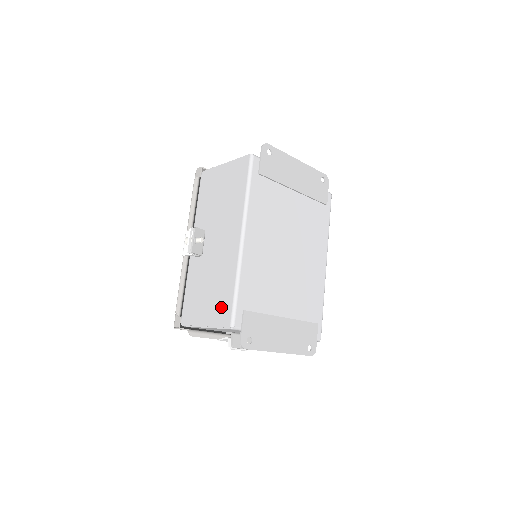
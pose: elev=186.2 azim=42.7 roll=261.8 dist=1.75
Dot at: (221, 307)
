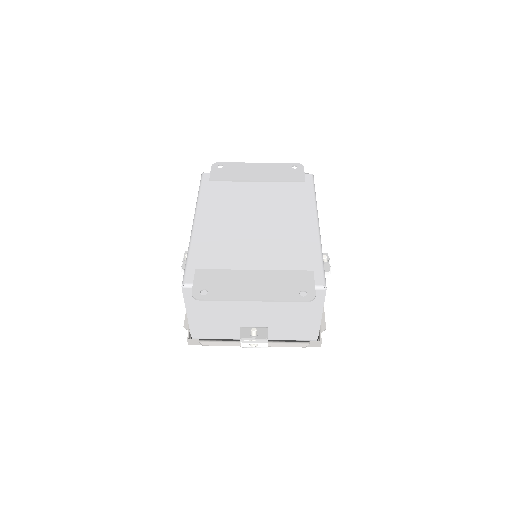
Dot at: occluded
